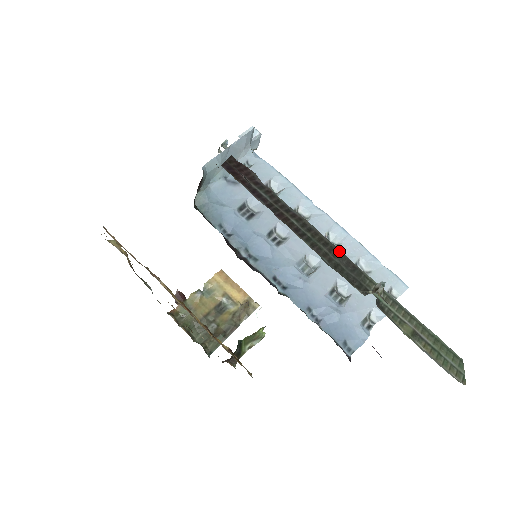
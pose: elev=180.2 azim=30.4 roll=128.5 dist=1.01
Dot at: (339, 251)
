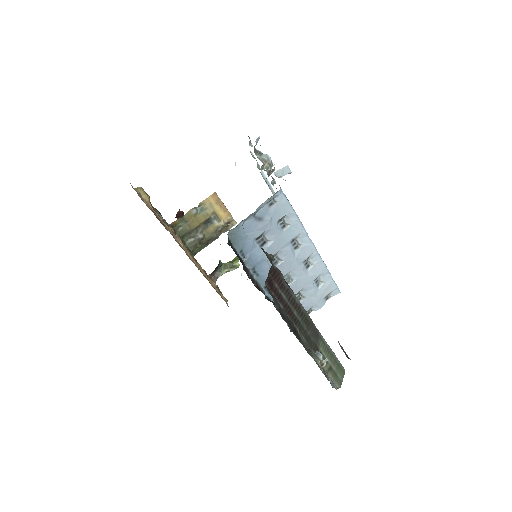
Dot at: (312, 324)
